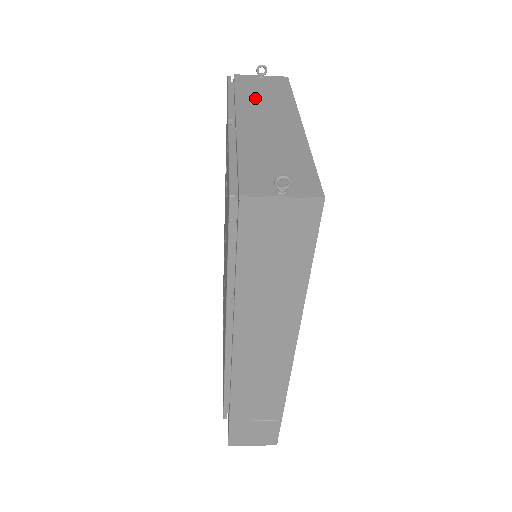
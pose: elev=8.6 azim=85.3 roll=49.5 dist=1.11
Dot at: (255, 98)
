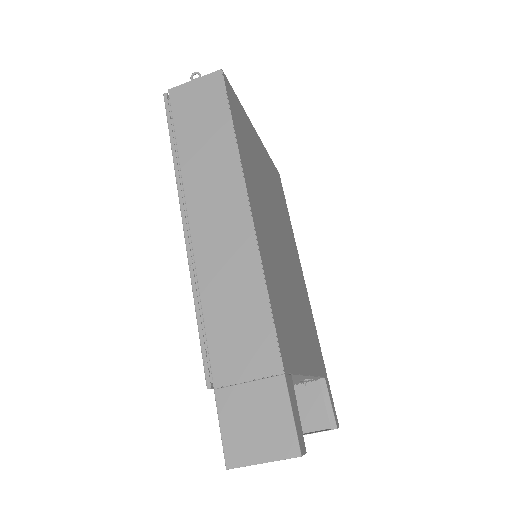
Dot at: occluded
